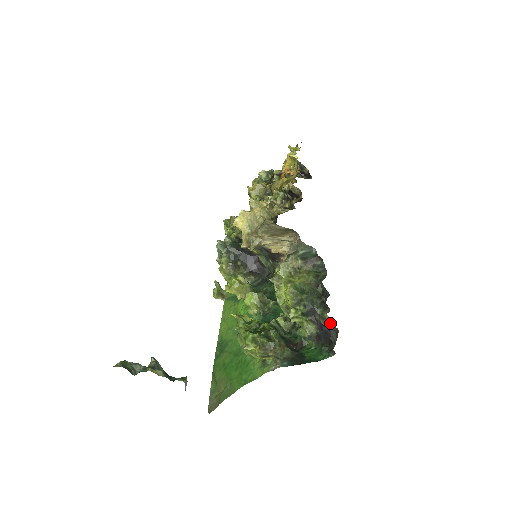
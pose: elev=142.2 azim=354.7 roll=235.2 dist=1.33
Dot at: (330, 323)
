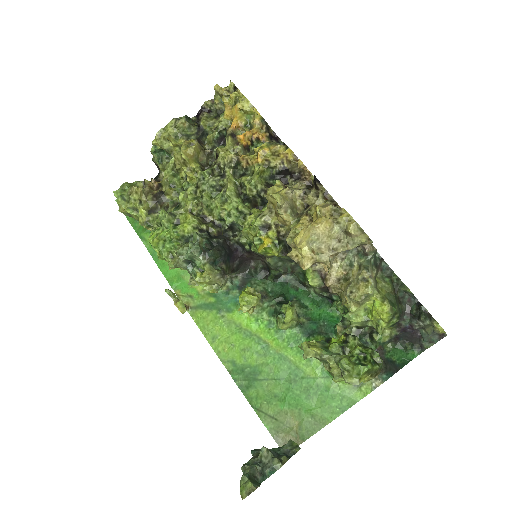
Dot at: (442, 331)
